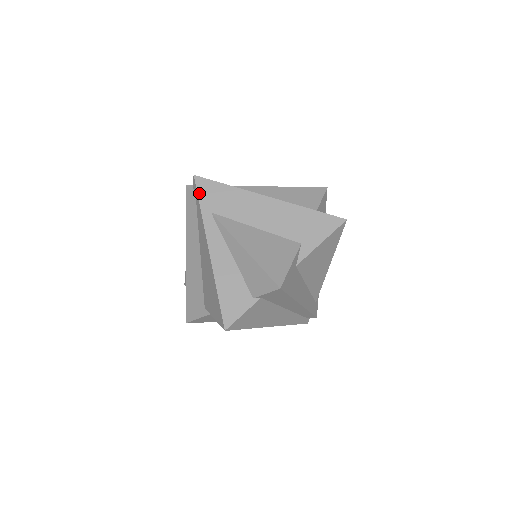
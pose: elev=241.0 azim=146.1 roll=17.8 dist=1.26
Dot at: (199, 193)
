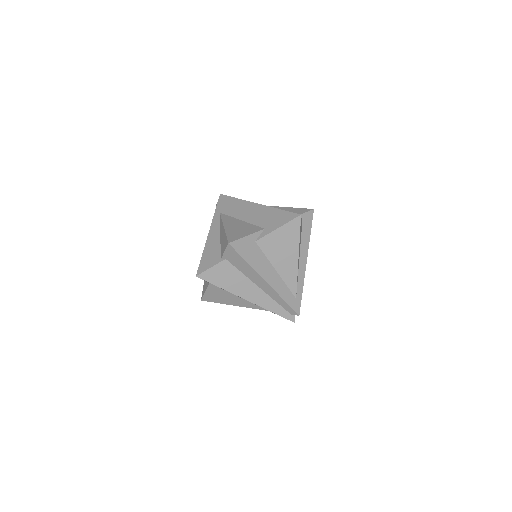
Dot at: (218, 203)
